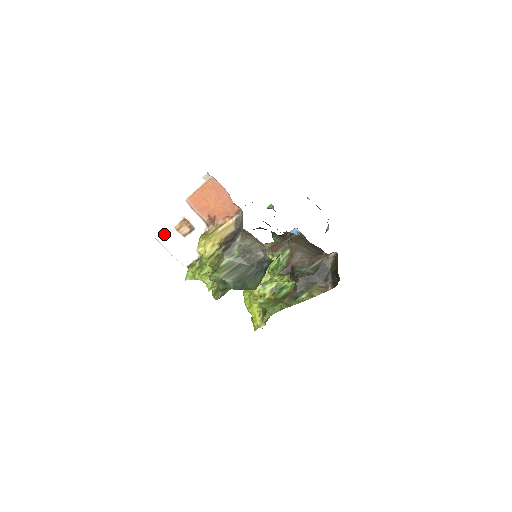
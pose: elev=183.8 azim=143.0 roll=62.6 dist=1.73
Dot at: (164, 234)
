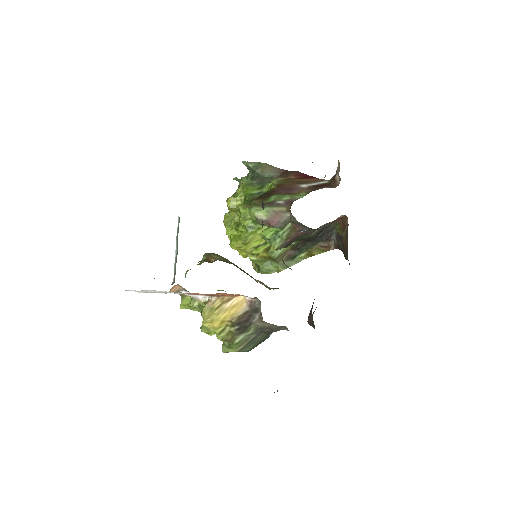
Dot at: occluded
